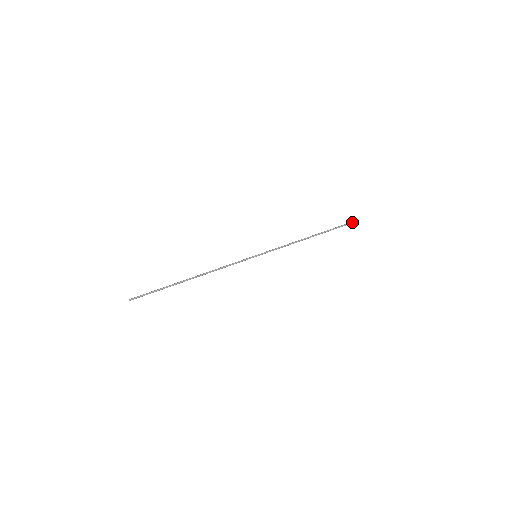
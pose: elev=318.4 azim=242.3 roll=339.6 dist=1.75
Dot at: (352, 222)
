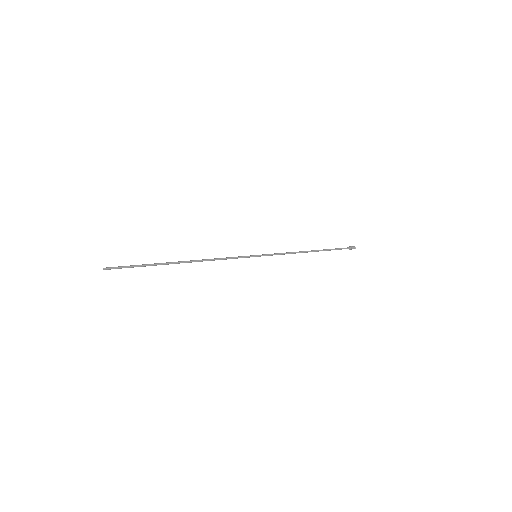
Dot at: (350, 248)
